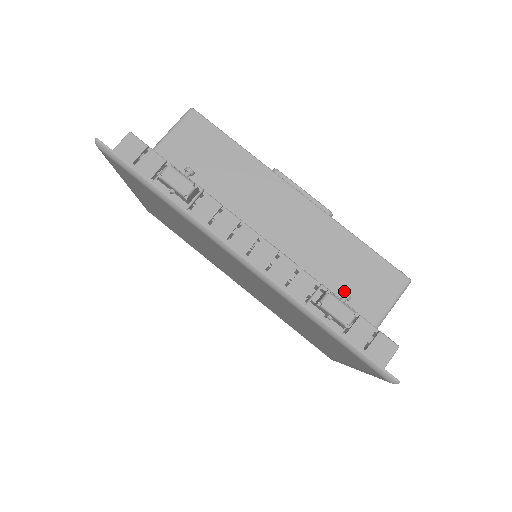
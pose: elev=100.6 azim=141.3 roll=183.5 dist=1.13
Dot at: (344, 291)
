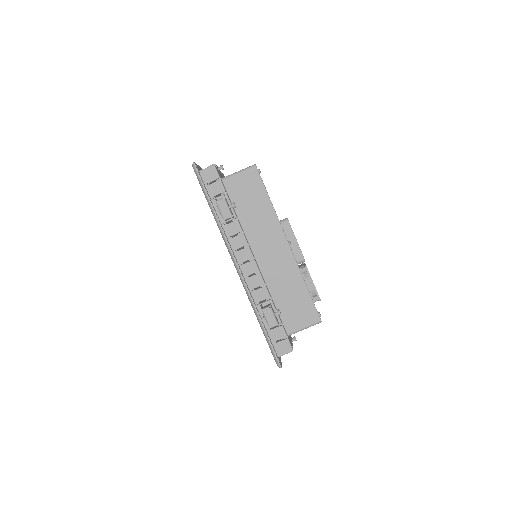
Dot at: (279, 310)
